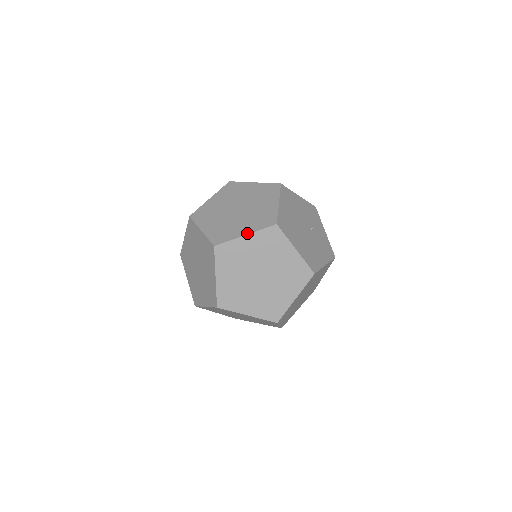
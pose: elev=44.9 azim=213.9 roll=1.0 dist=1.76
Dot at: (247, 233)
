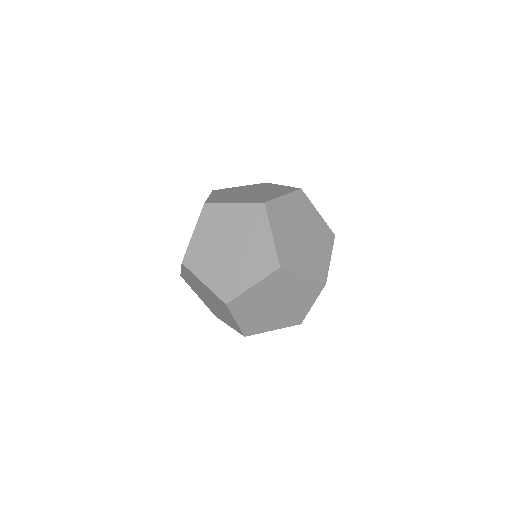
Dot at: (205, 283)
